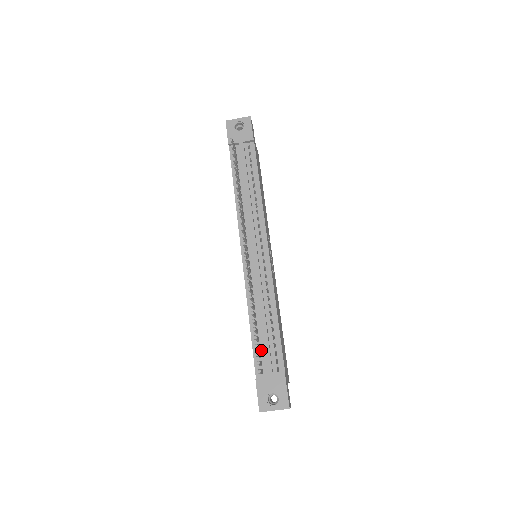
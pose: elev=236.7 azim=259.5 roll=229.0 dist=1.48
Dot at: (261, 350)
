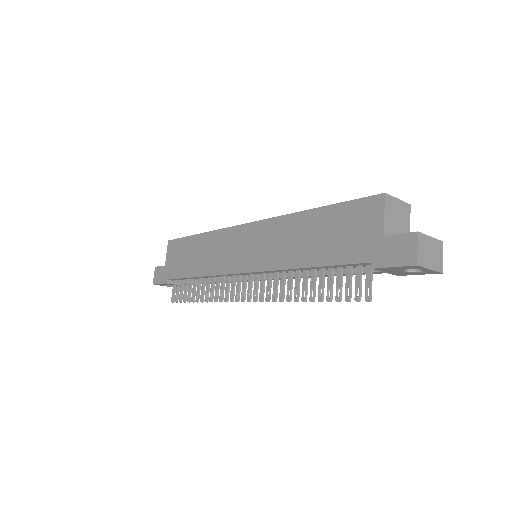
Dot at: (187, 280)
